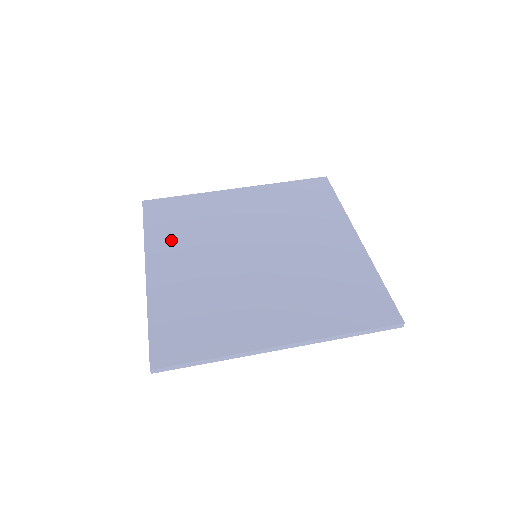
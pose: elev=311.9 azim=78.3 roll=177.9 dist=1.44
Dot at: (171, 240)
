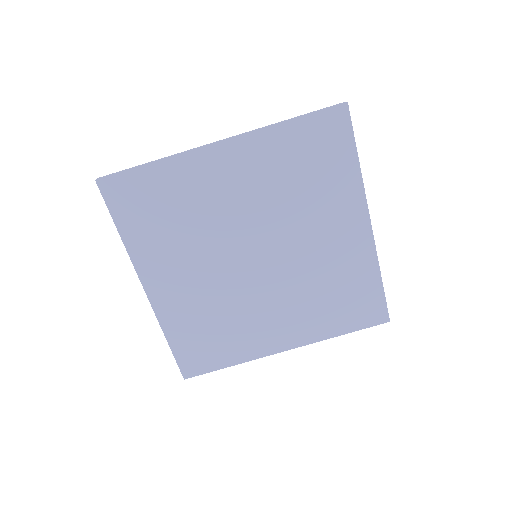
Dot at: (157, 247)
